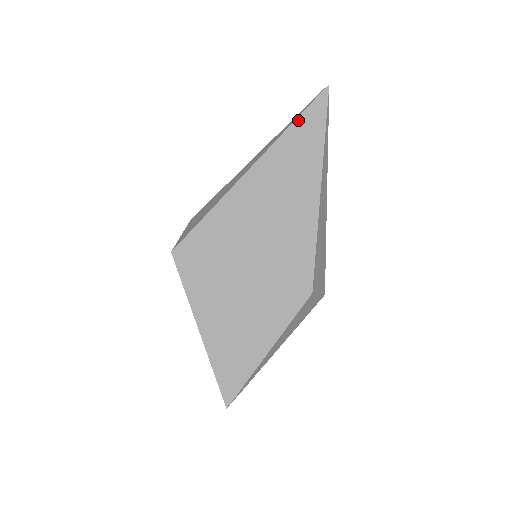
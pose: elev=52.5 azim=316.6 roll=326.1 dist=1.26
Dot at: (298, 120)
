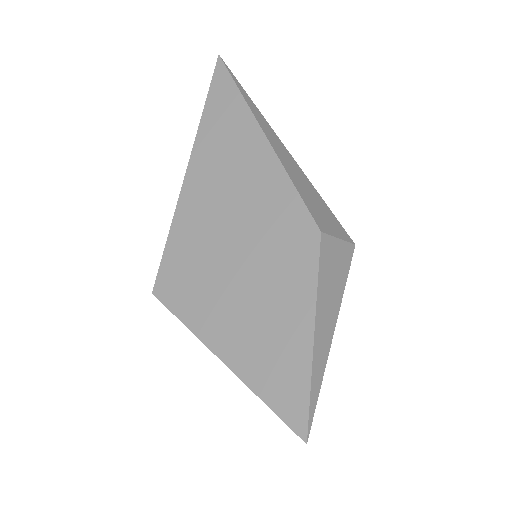
Dot at: (208, 98)
